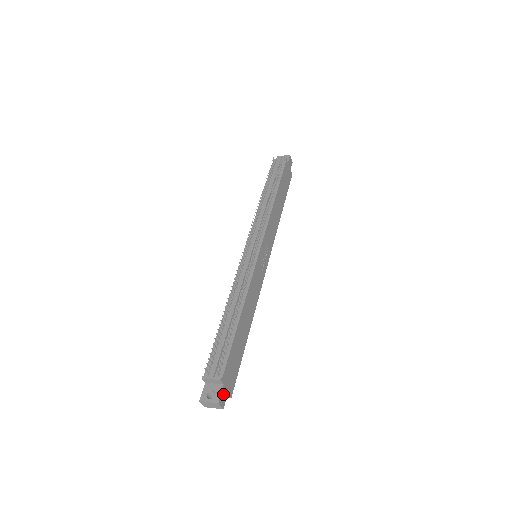
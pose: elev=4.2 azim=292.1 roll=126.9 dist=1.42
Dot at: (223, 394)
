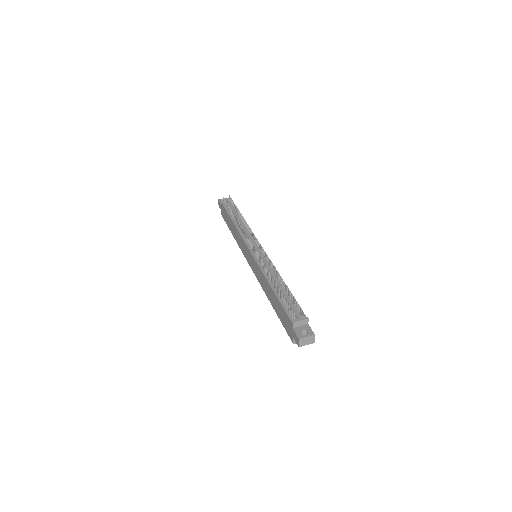
Dot at: (311, 331)
